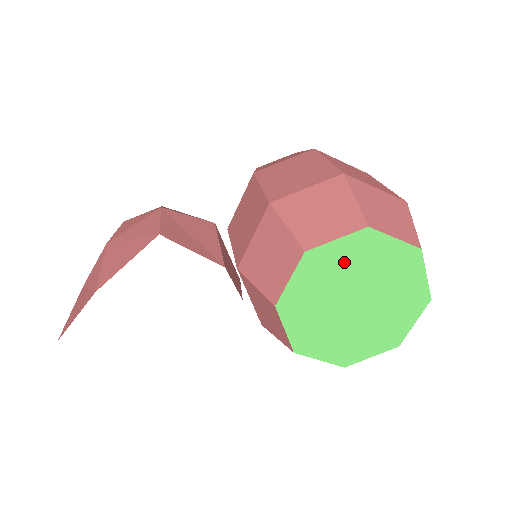
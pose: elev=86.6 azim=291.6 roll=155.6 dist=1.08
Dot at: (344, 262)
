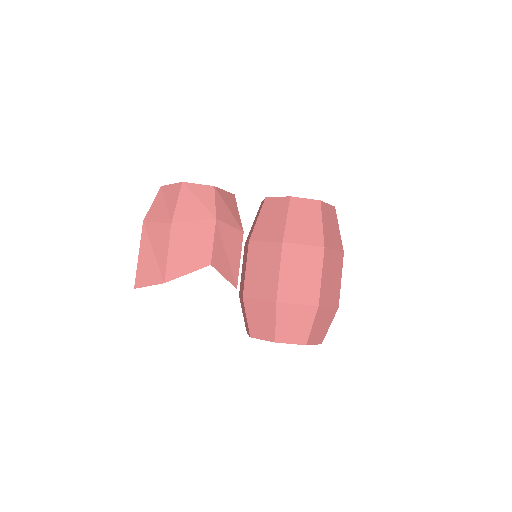
Dot at: occluded
